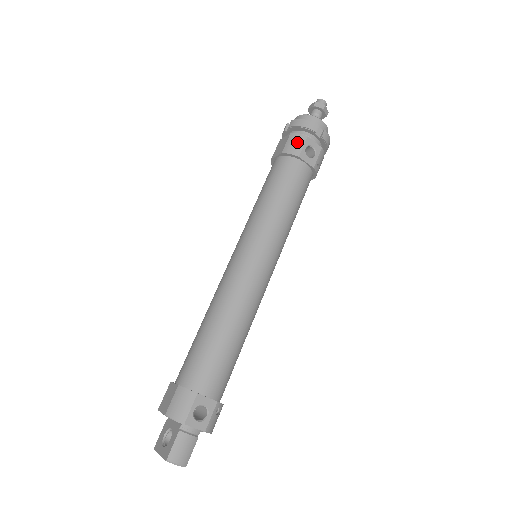
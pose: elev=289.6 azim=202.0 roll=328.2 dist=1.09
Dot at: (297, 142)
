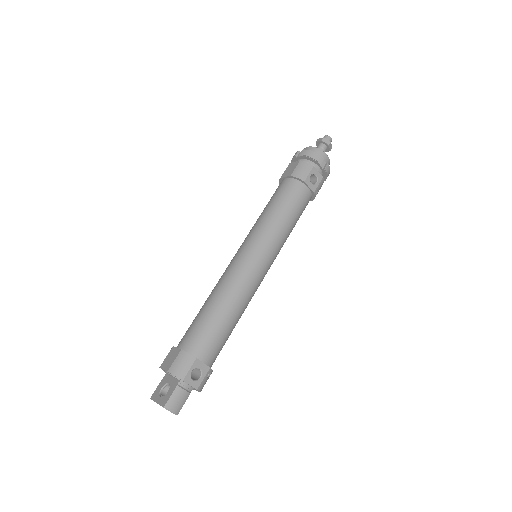
Dot at: (305, 169)
